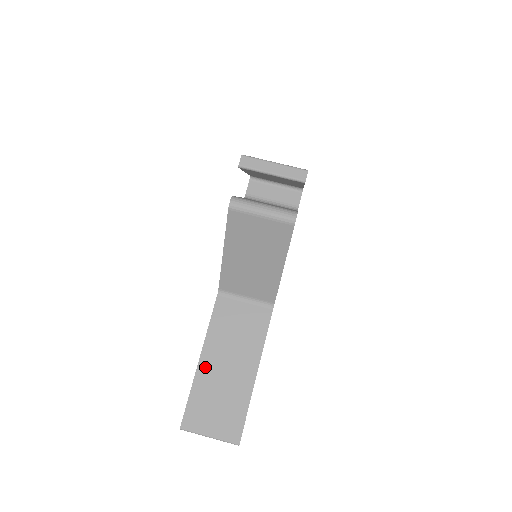
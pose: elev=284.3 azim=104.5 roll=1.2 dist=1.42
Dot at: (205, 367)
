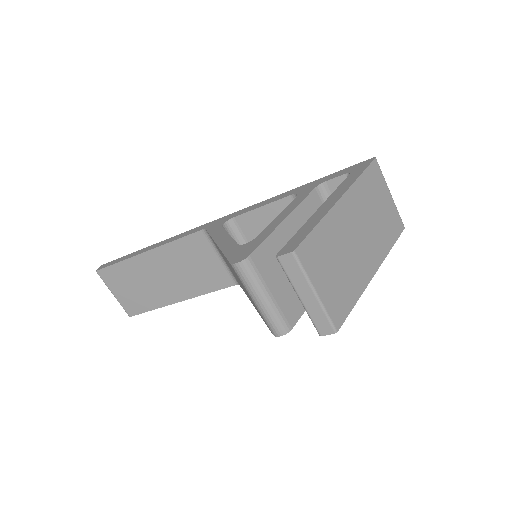
Dot at: (145, 261)
